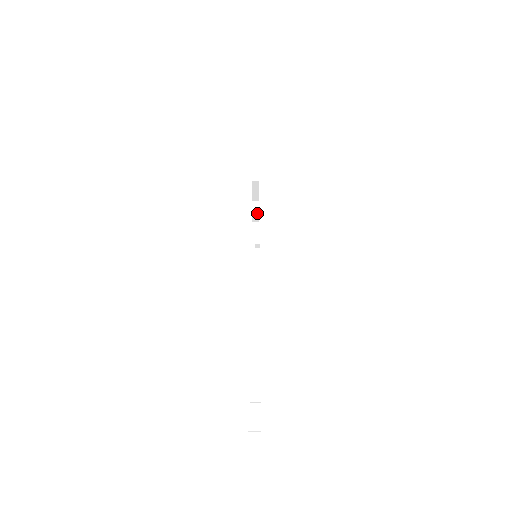
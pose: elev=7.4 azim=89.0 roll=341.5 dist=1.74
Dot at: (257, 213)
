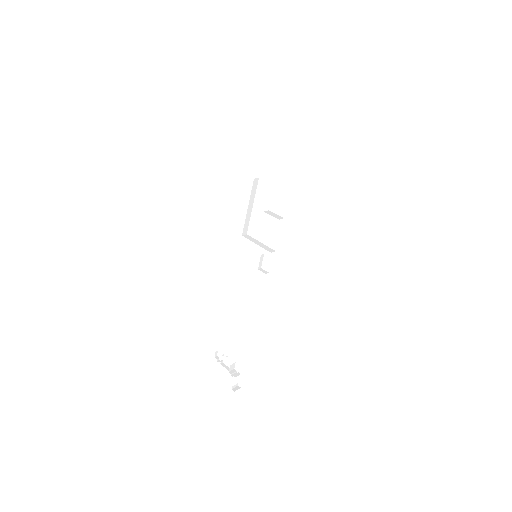
Dot at: occluded
